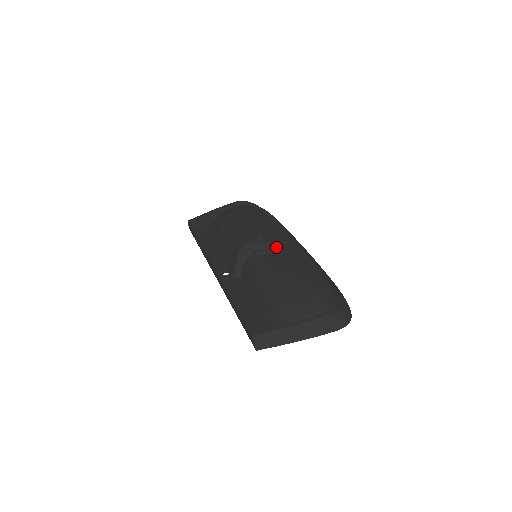
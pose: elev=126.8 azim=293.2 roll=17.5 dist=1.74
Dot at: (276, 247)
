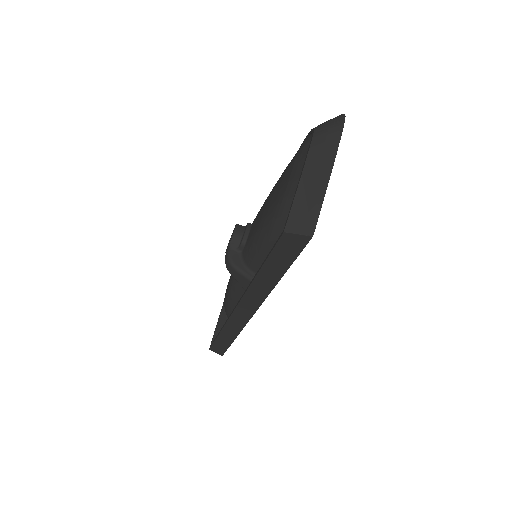
Dot at: occluded
